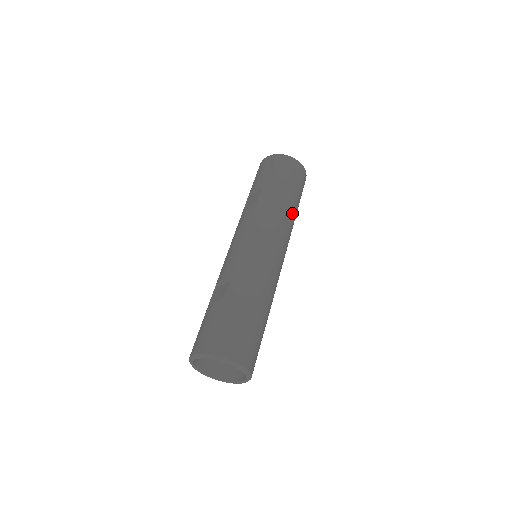
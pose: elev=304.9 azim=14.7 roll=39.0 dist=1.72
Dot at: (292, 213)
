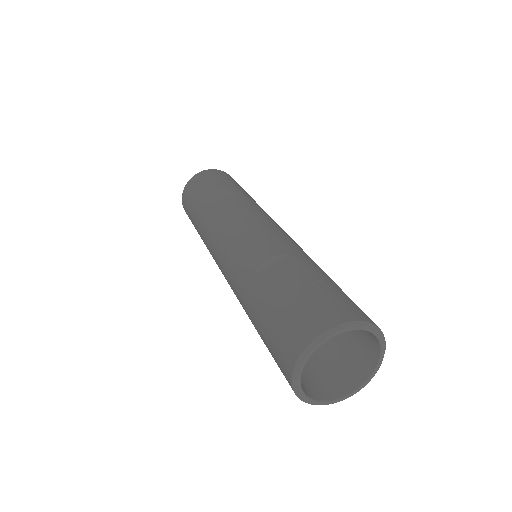
Dot at: occluded
